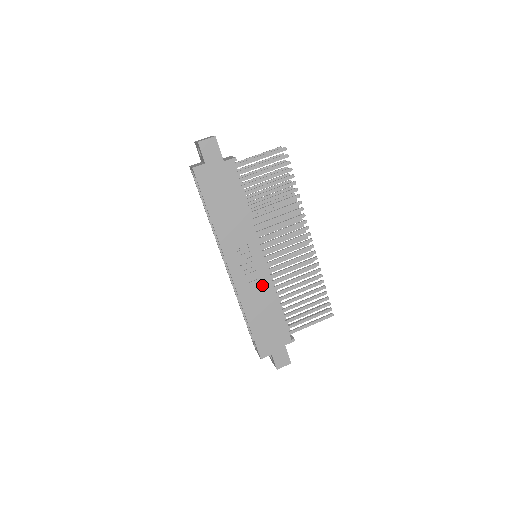
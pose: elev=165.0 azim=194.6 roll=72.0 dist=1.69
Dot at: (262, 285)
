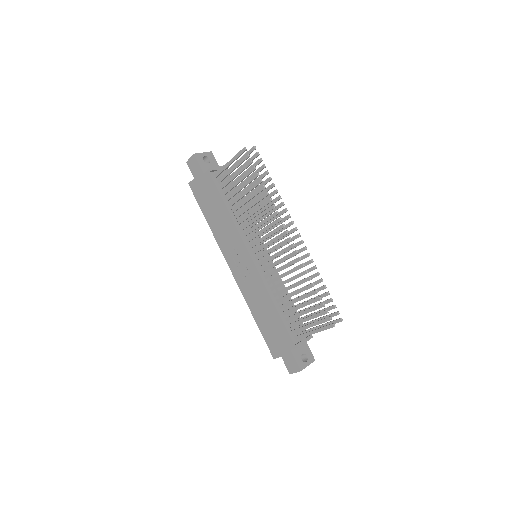
Dot at: (256, 285)
